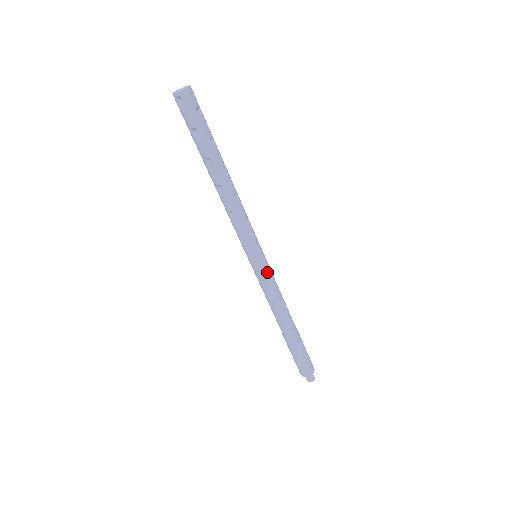
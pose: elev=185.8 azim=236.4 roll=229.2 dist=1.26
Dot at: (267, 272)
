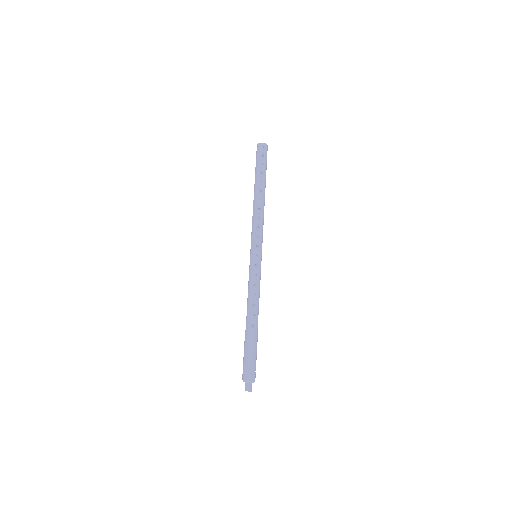
Dot at: (254, 267)
